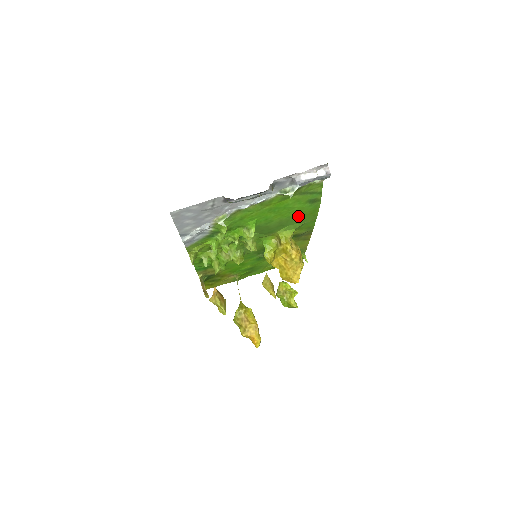
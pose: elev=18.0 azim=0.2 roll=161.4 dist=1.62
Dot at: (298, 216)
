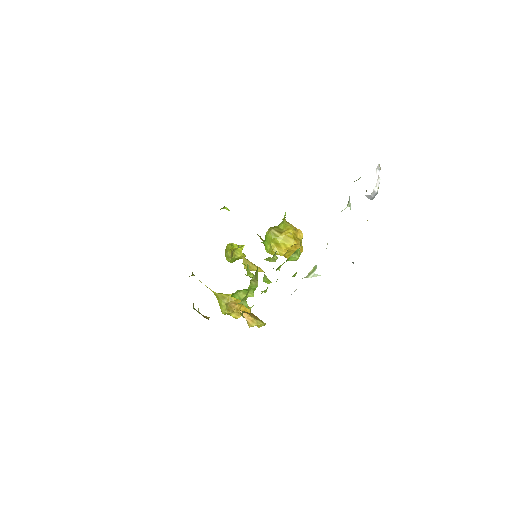
Dot at: occluded
